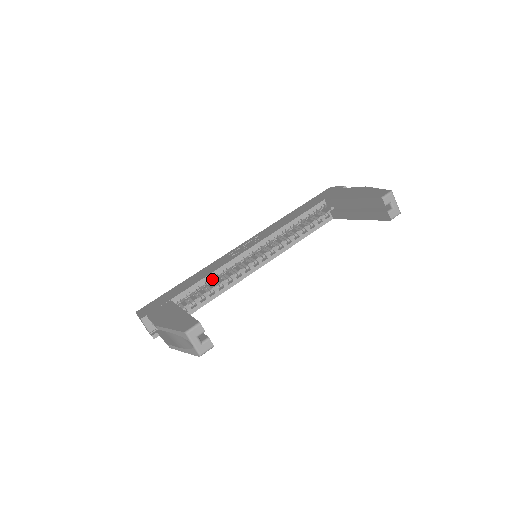
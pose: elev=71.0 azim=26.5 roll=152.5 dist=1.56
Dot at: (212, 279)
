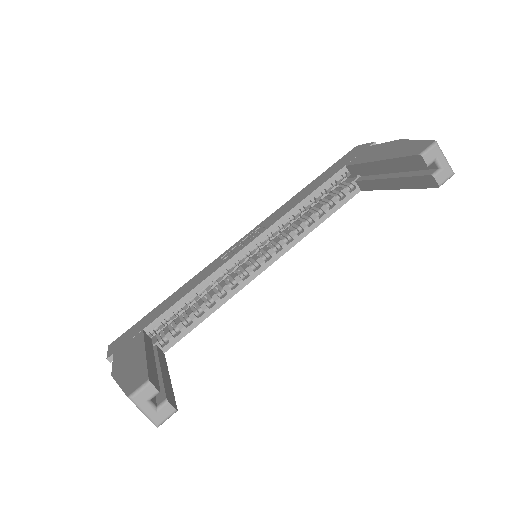
Dot at: (197, 295)
